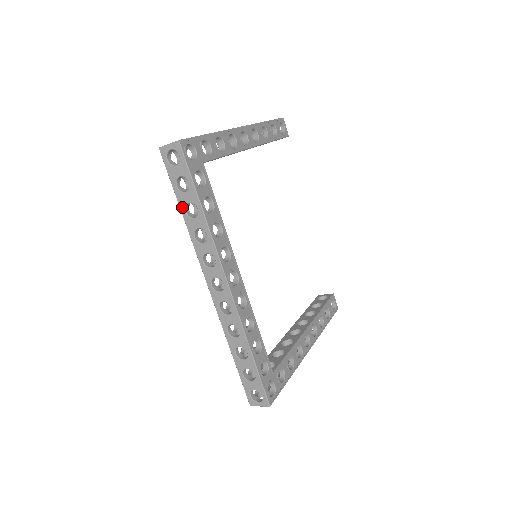
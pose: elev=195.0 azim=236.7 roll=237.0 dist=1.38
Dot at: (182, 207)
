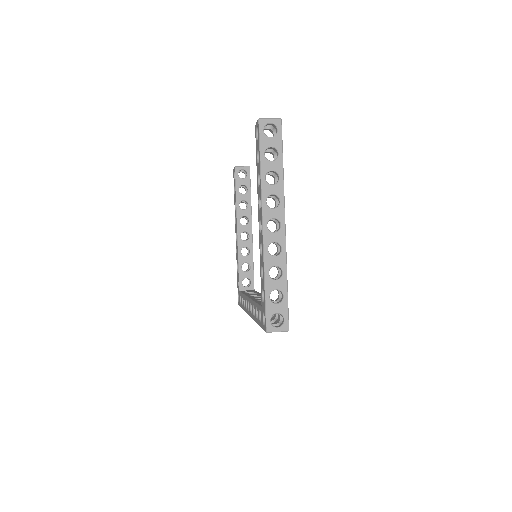
Dot at: occluded
